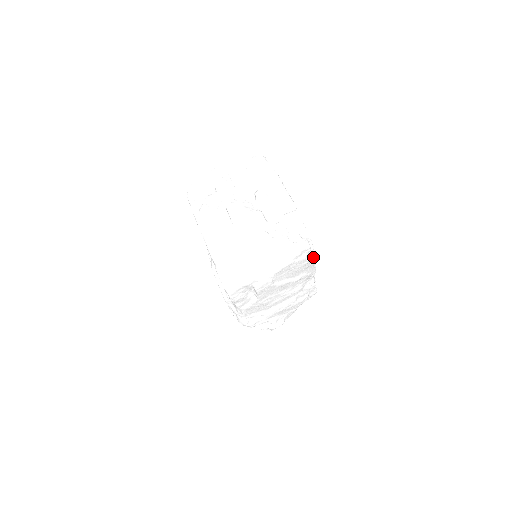
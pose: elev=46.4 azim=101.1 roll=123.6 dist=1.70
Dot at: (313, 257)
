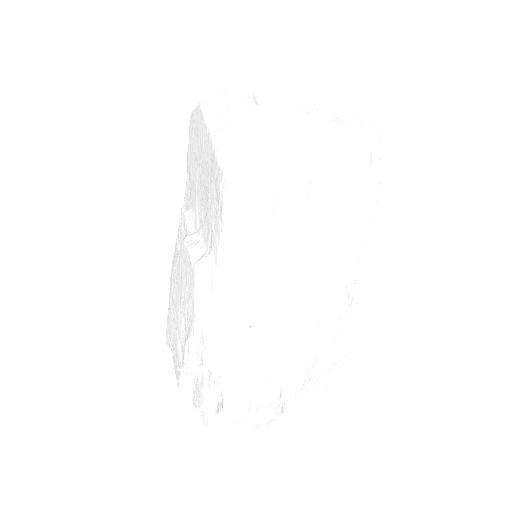
Dot at: (377, 174)
